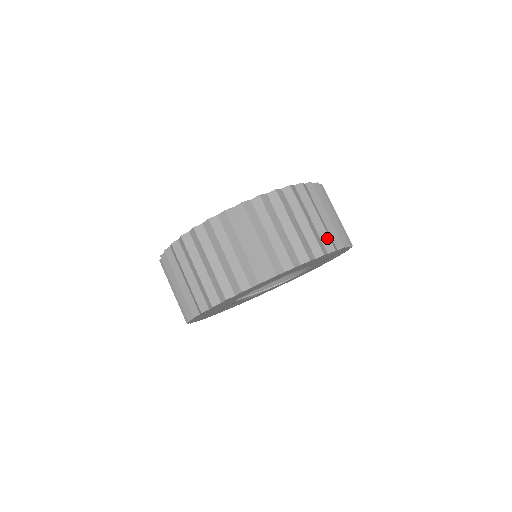
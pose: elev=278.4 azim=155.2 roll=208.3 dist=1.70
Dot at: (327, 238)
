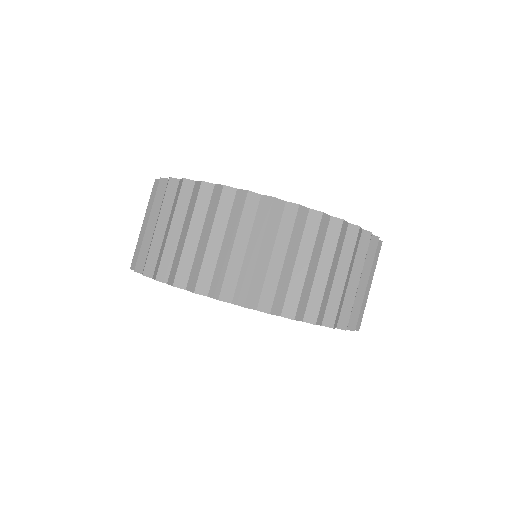
Dot at: (335, 308)
